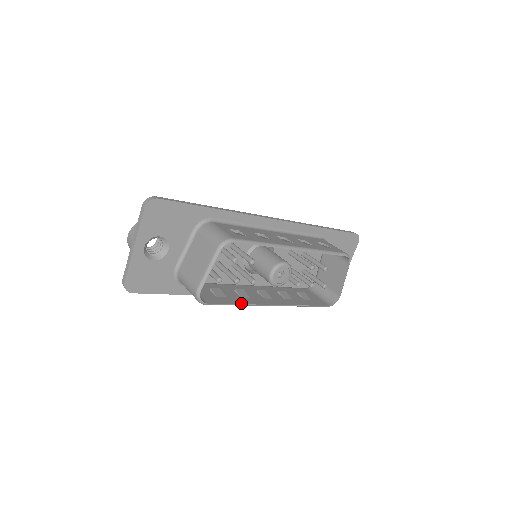
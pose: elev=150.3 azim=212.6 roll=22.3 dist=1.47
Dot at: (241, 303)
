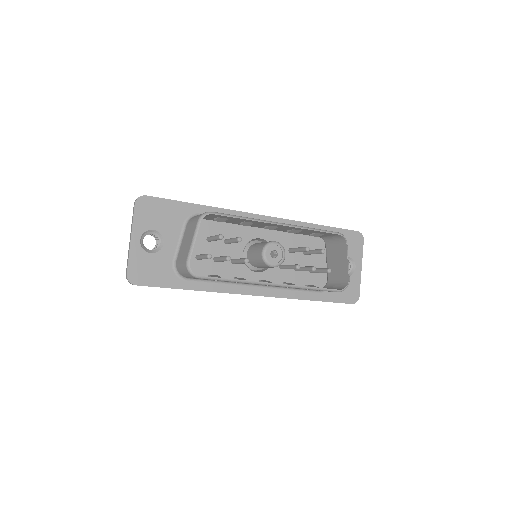
Dot at: (236, 279)
